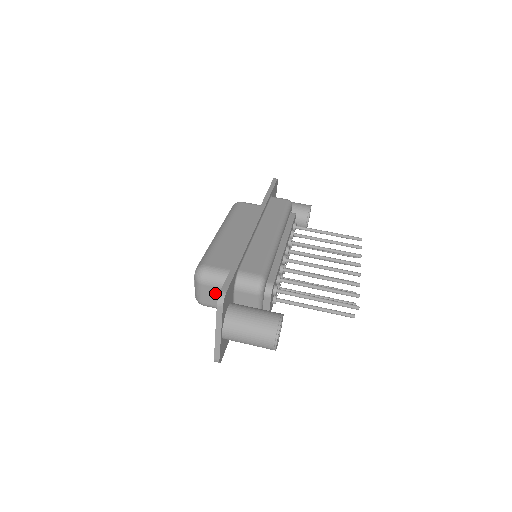
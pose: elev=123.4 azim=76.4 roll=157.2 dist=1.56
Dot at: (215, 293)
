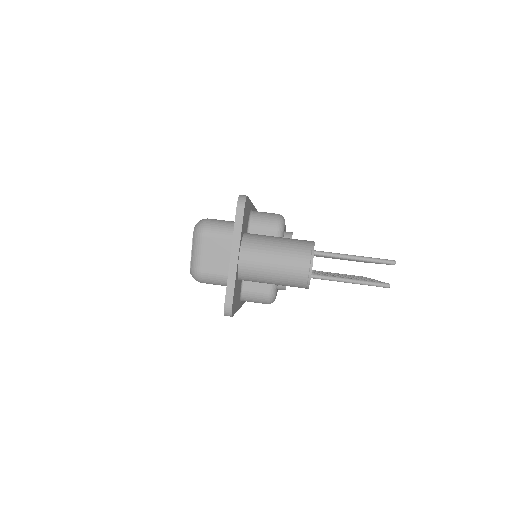
Dot at: (219, 249)
